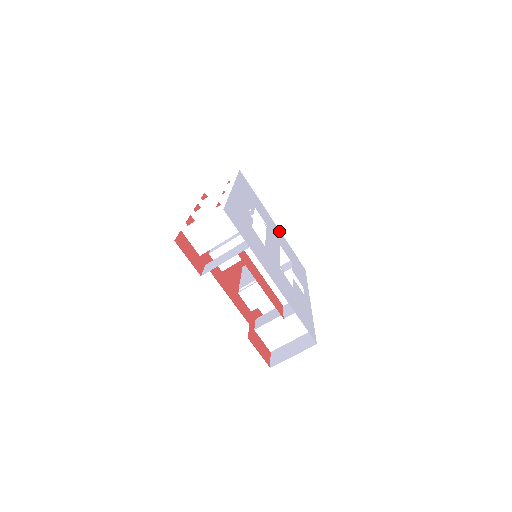
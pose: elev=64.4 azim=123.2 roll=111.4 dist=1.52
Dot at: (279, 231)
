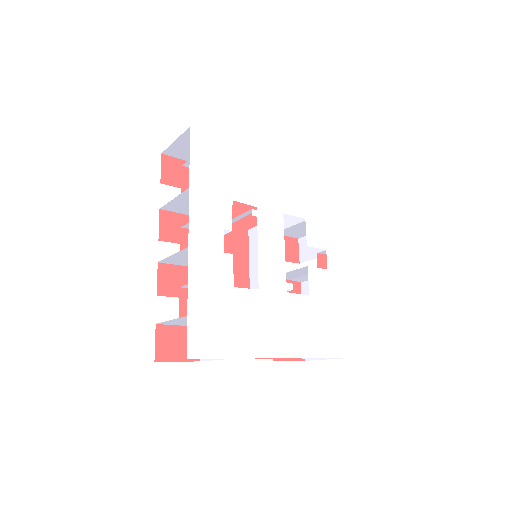
Dot at: (280, 163)
